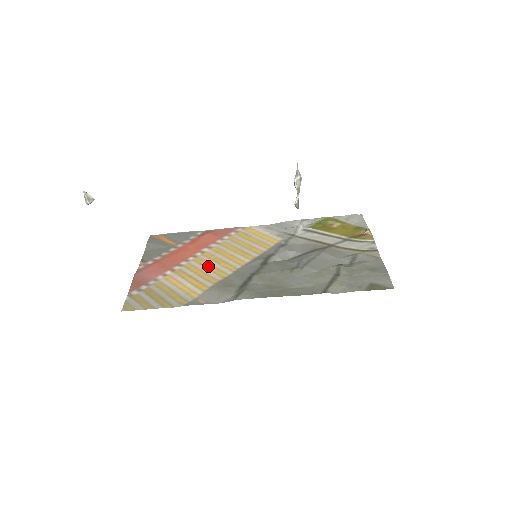
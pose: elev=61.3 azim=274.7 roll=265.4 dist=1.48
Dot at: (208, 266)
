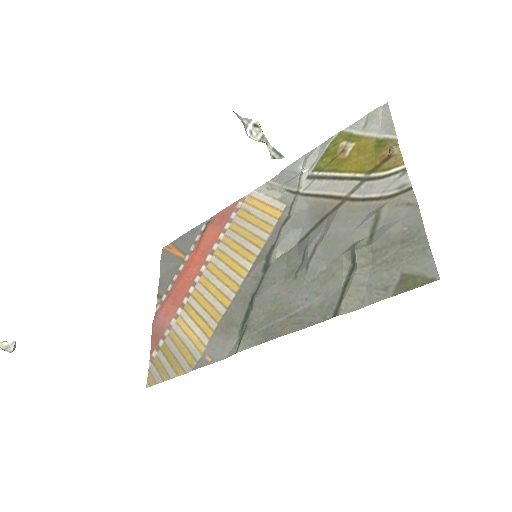
Dot at: (212, 289)
